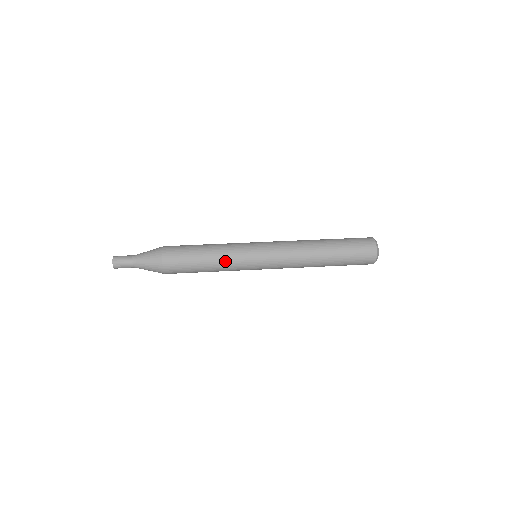
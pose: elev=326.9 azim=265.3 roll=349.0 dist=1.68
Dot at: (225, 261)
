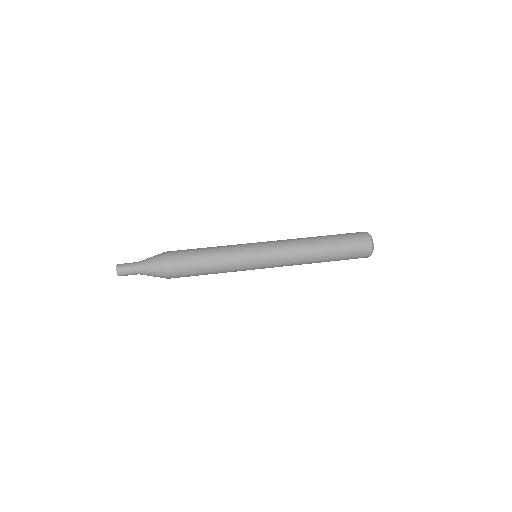
Dot at: (227, 264)
